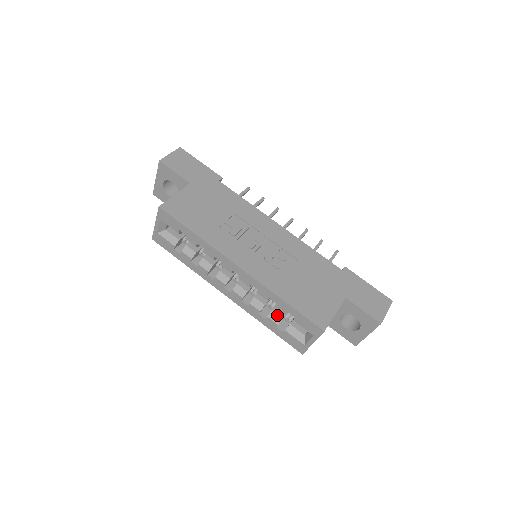
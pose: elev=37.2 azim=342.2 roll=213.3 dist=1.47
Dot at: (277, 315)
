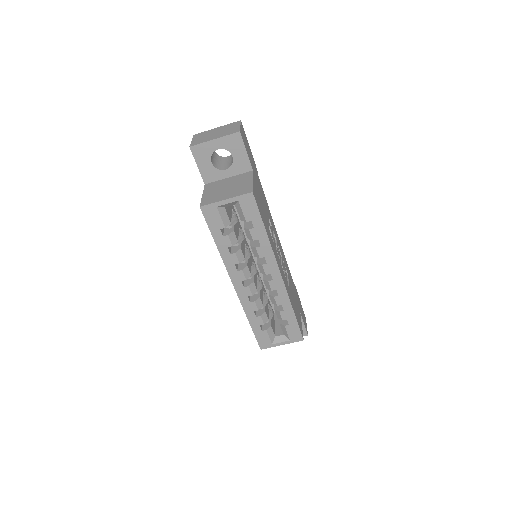
Dot at: (267, 316)
